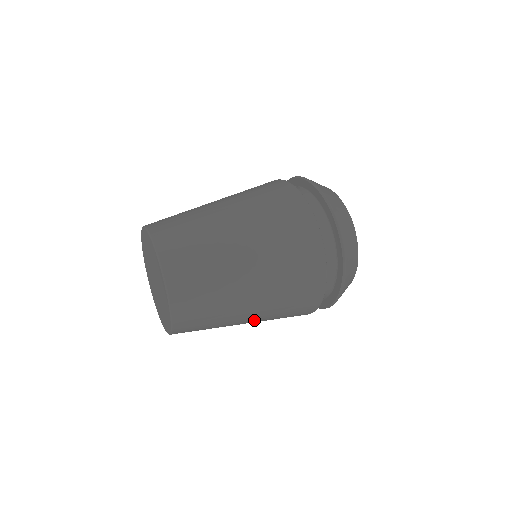
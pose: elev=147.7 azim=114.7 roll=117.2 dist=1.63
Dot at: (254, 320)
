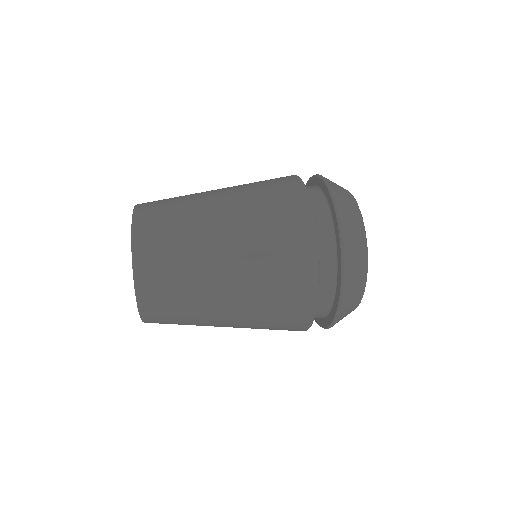
Dot at: (235, 265)
